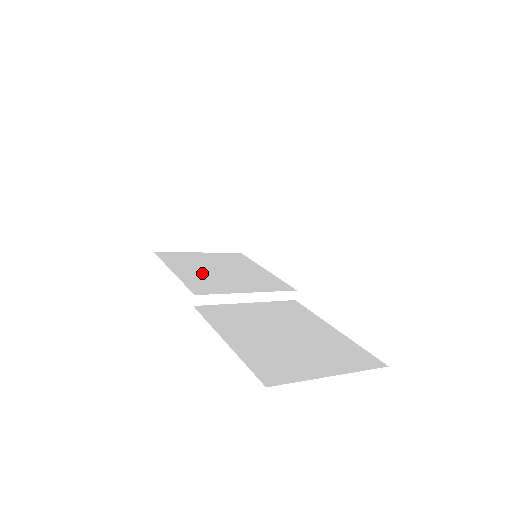
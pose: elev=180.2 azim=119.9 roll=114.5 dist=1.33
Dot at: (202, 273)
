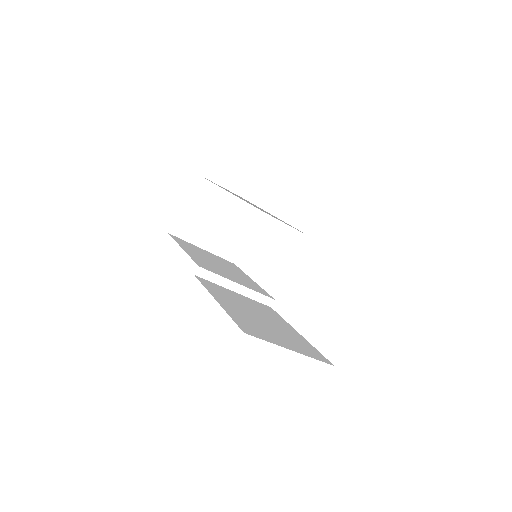
Dot at: (204, 259)
